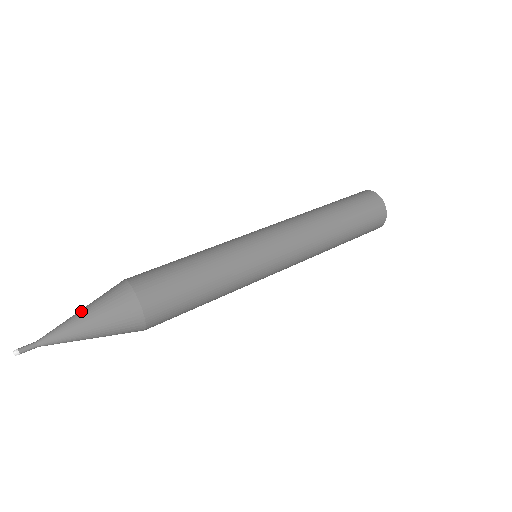
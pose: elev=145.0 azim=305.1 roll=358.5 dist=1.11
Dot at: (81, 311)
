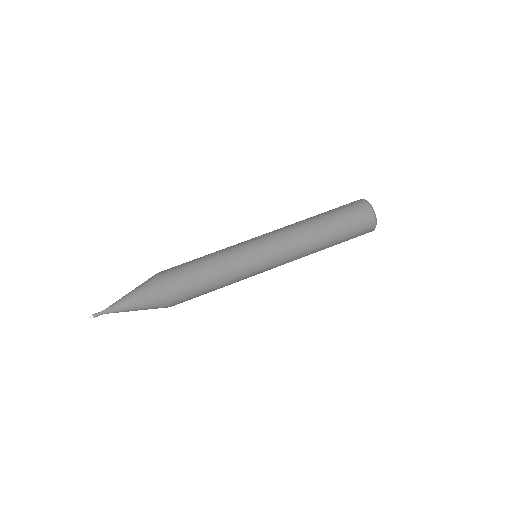
Dot at: (129, 293)
